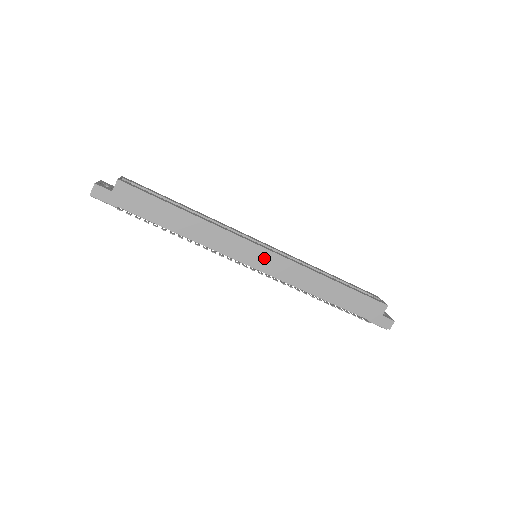
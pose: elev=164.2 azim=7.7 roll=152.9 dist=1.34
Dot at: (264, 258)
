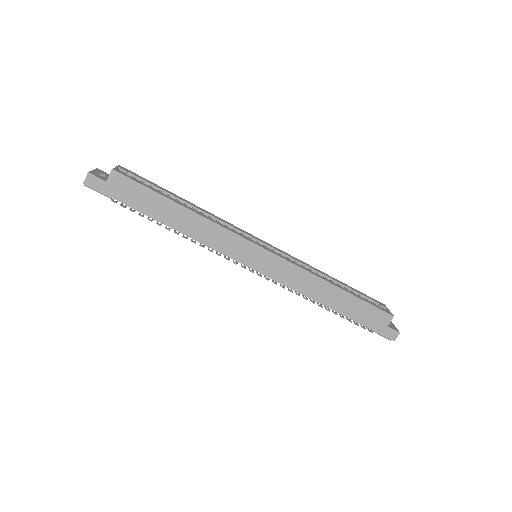
Dot at: (264, 259)
